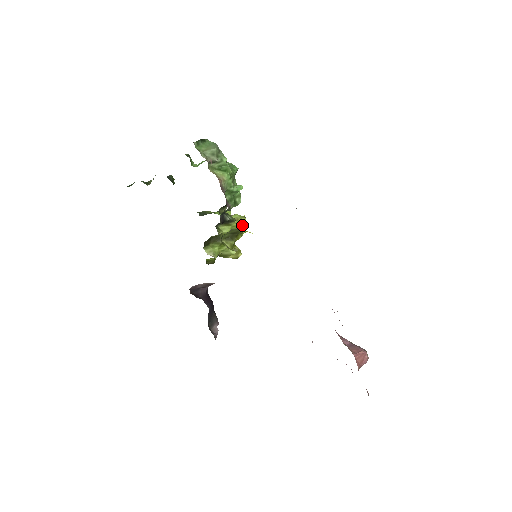
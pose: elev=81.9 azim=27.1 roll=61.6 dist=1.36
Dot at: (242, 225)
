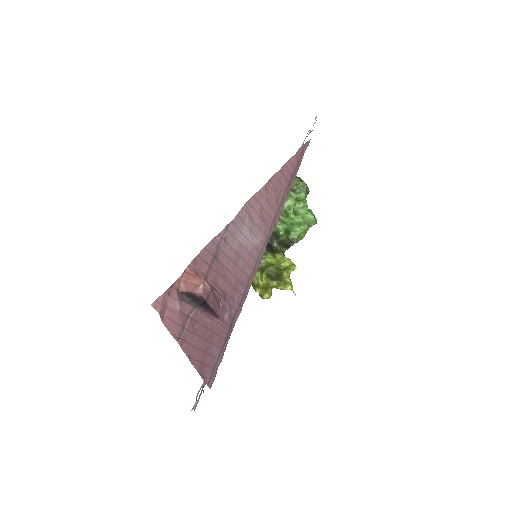
Dot at: (284, 264)
